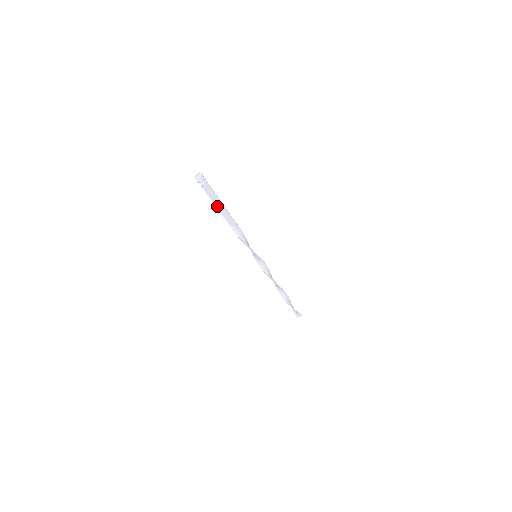
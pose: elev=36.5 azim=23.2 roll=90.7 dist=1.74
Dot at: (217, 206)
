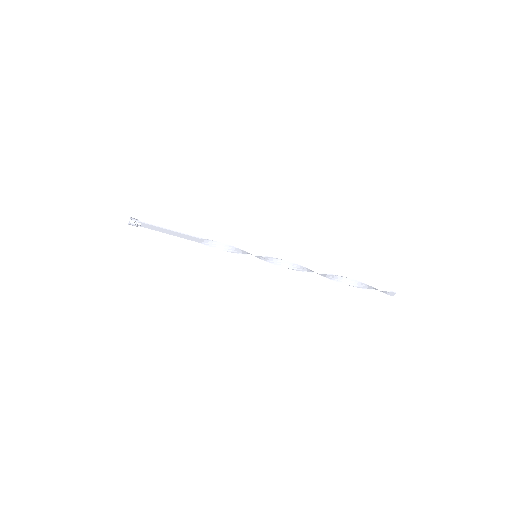
Dot at: (170, 234)
